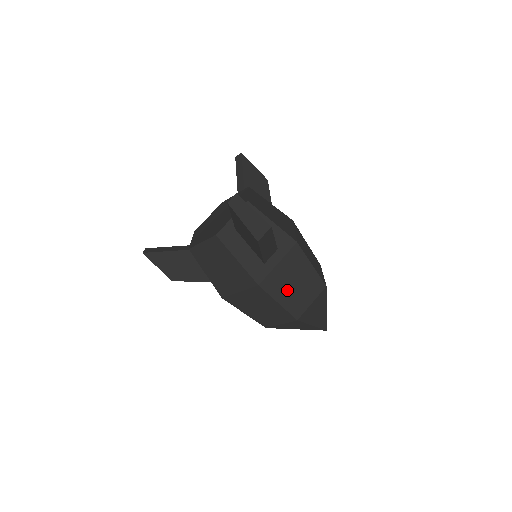
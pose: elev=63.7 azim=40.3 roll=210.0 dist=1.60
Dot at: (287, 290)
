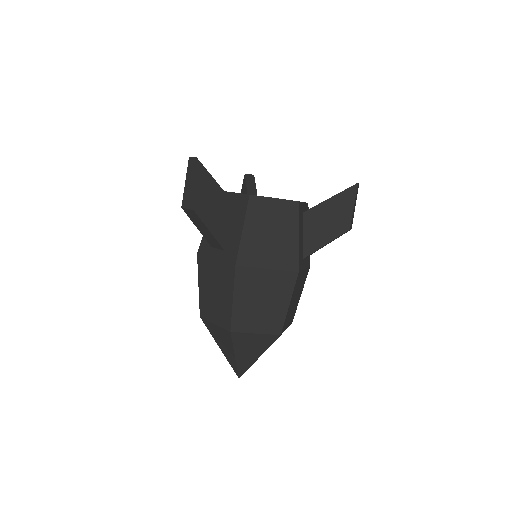
Dot at: (294, 298)
